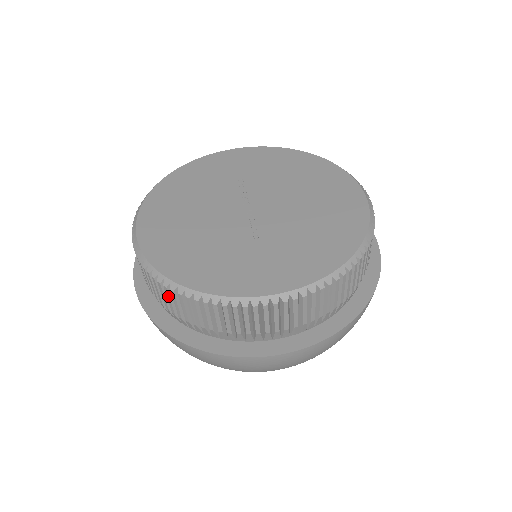
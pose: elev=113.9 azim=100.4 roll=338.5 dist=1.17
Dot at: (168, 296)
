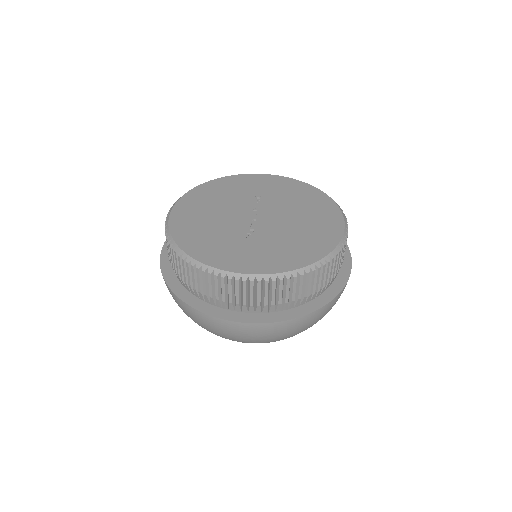
Dot at: (176, 260)
